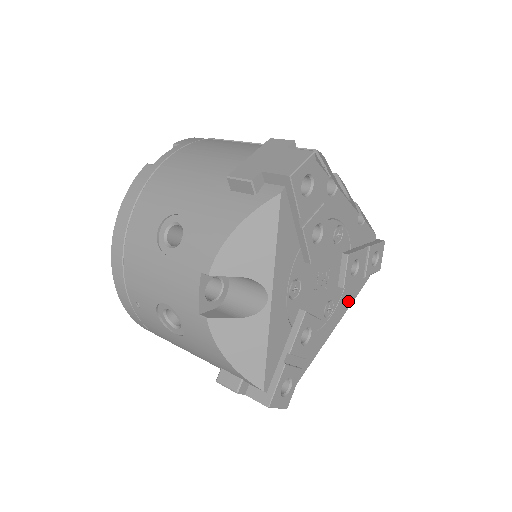
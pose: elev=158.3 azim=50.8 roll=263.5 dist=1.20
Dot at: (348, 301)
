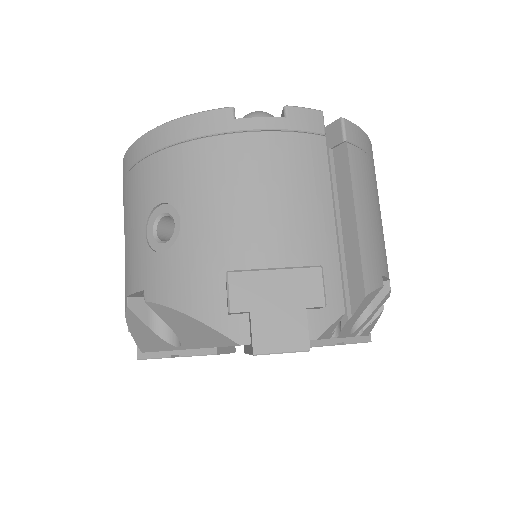
Dot at: occluded
